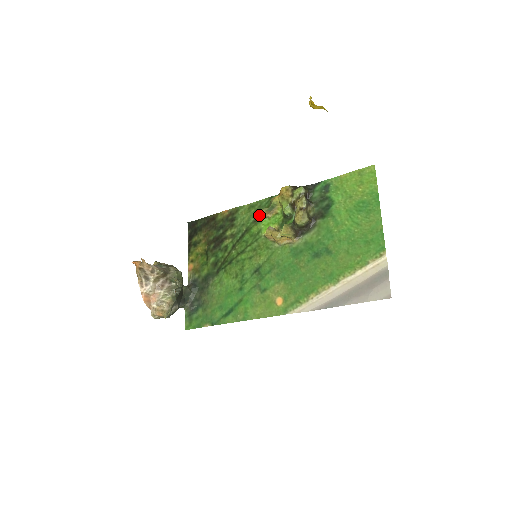
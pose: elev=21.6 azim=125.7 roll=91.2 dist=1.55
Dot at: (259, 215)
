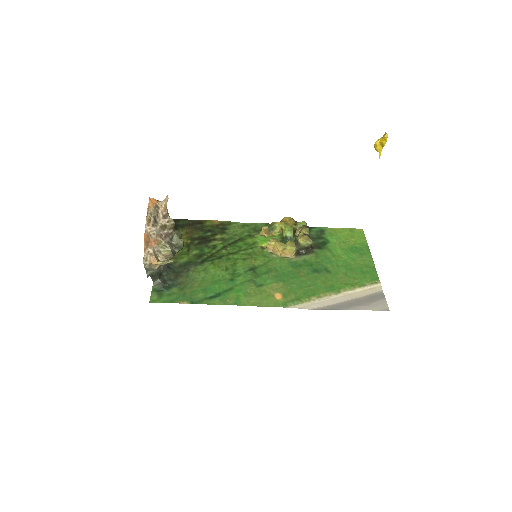
Dot at: (255, 232)
